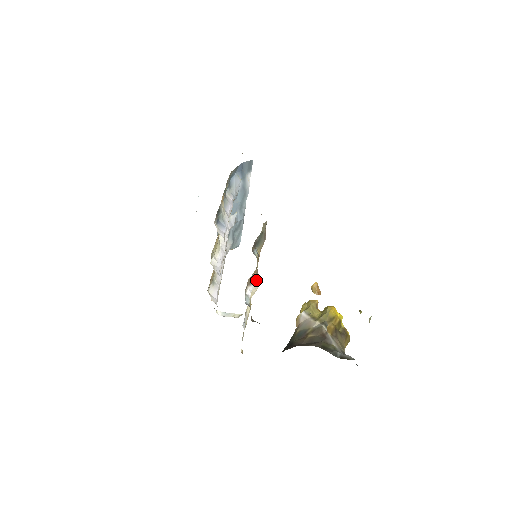
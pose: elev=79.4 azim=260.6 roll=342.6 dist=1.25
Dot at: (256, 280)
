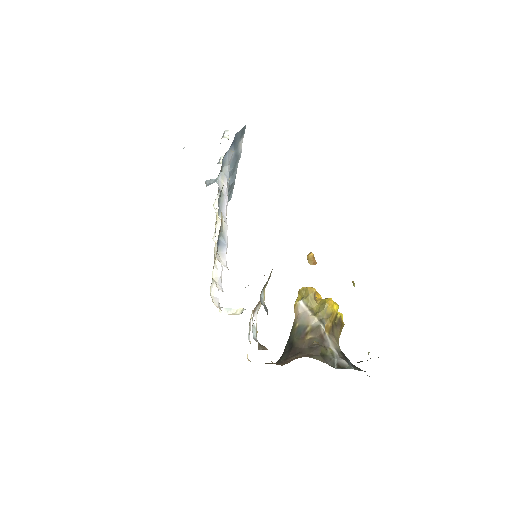
Dot at: occluded
